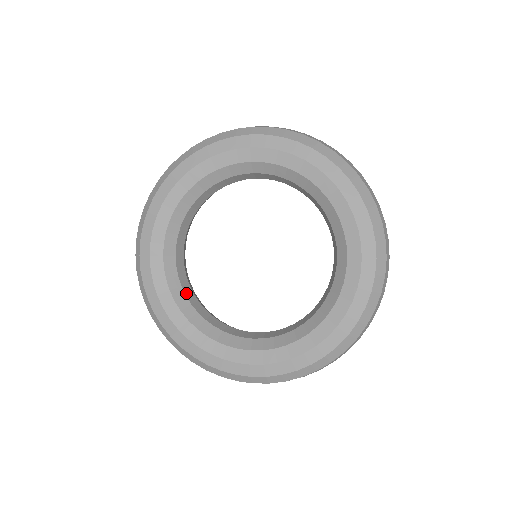
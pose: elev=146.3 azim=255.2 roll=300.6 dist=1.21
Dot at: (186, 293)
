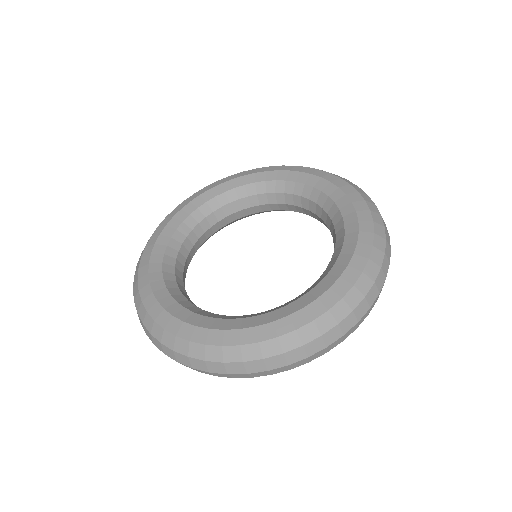
Dot at: (177, 266)
